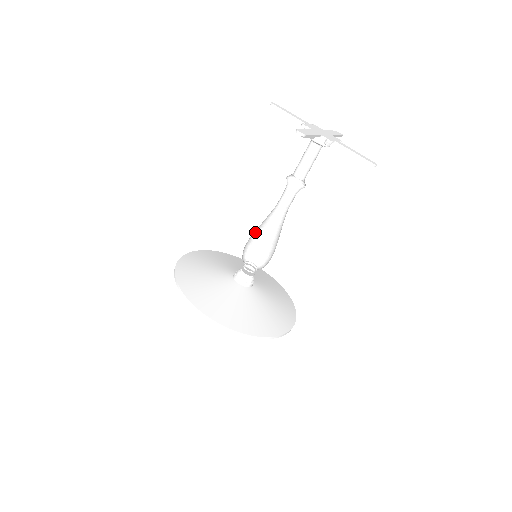
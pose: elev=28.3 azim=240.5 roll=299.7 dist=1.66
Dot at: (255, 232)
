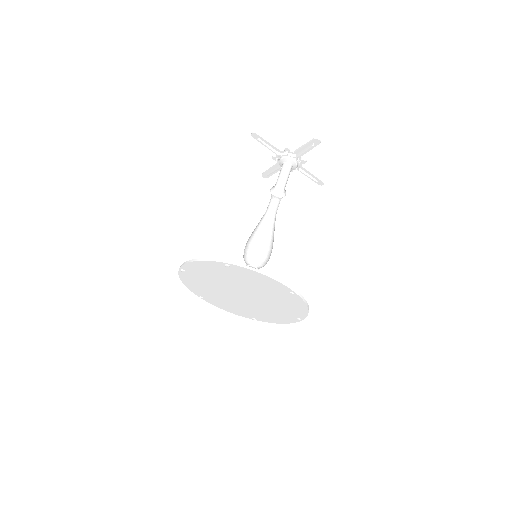
Dot at: occluded
